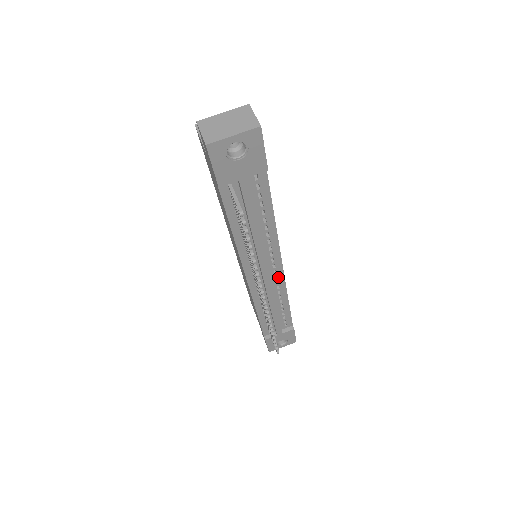
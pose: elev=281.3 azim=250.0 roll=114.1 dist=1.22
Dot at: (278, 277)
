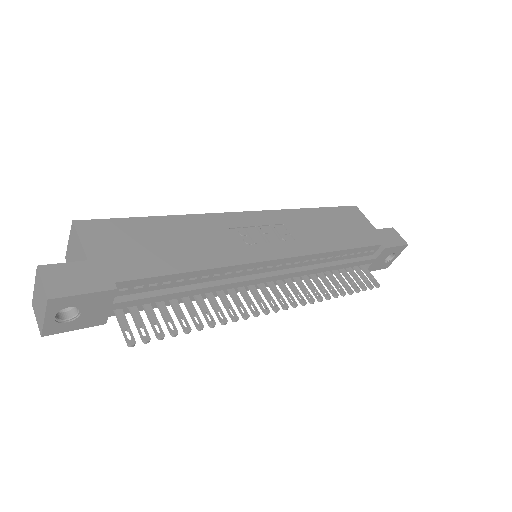
Dot at: (290, 262)
